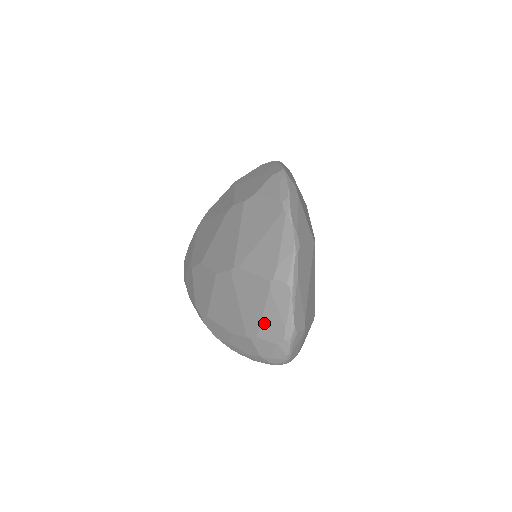
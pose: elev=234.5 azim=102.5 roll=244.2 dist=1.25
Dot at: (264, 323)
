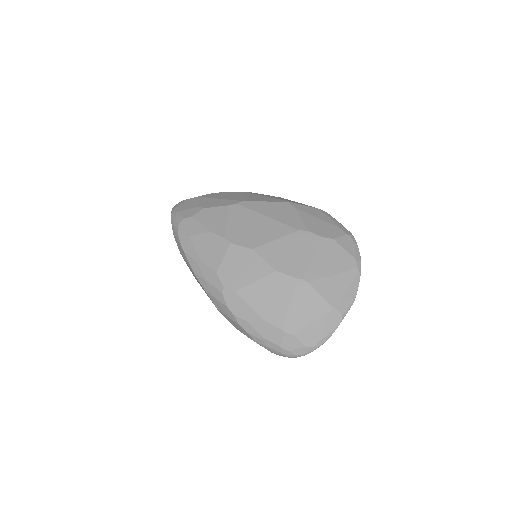
Dot at: (307, 329)
